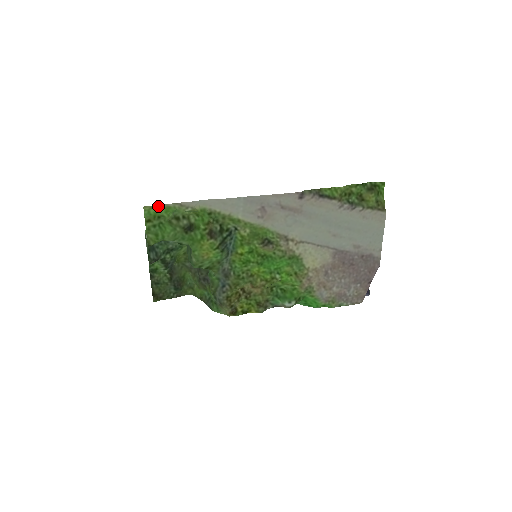
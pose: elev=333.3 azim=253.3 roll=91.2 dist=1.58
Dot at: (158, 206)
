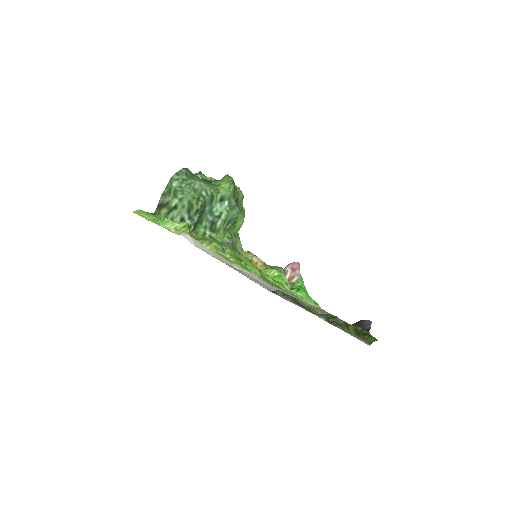
Dot at: (144, 217)
